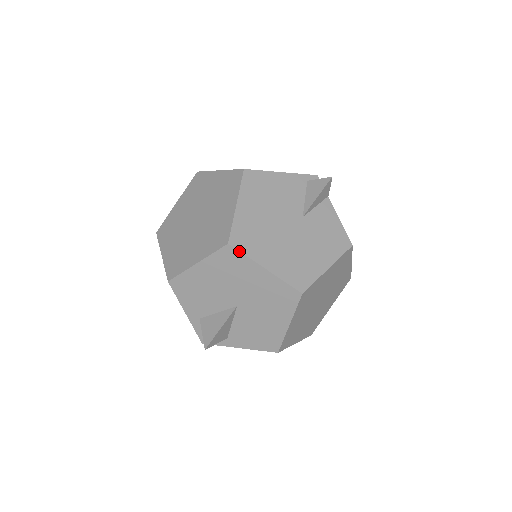
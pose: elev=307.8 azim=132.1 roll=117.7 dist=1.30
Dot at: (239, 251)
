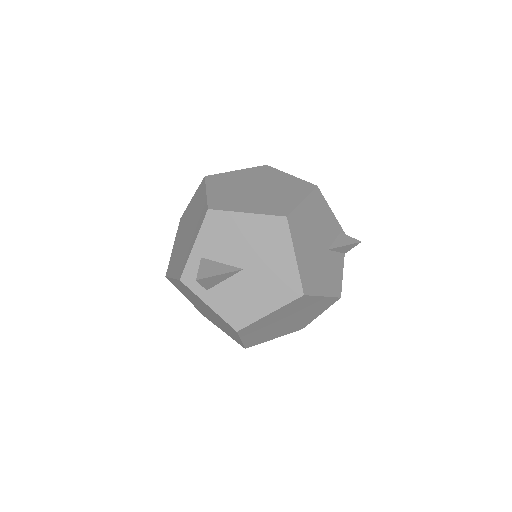
Dot at: (289, 228)
